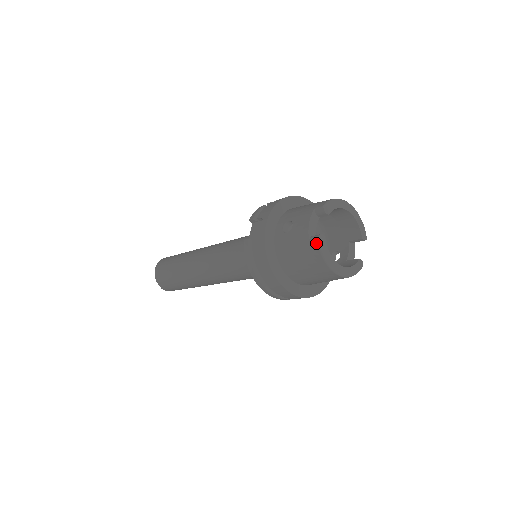
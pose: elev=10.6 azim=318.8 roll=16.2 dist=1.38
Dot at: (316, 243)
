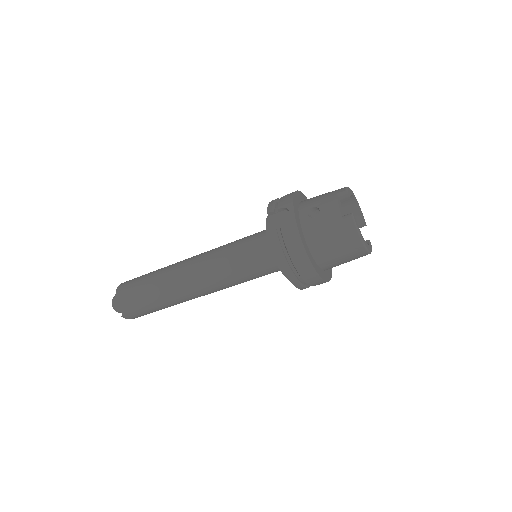
Dot at: (351, 220)
